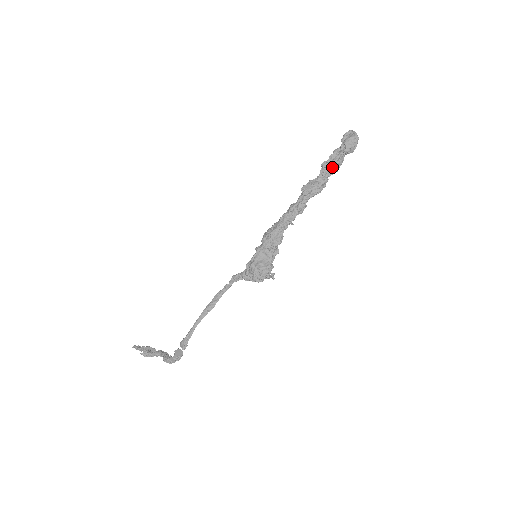
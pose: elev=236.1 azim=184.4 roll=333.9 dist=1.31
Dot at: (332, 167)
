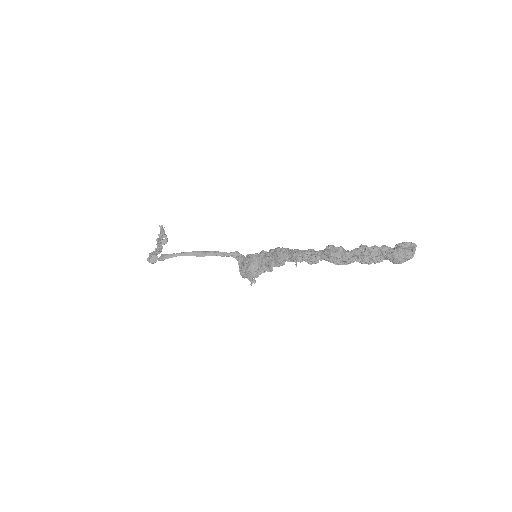
Dot at: (364, 256)
